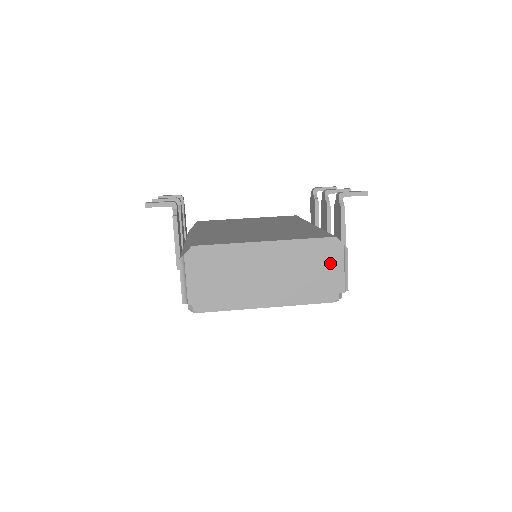
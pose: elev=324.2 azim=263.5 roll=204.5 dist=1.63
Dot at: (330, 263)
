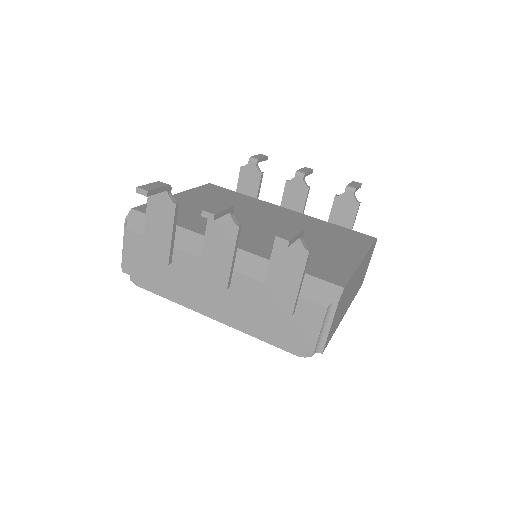
Dot at: (368, 262)
